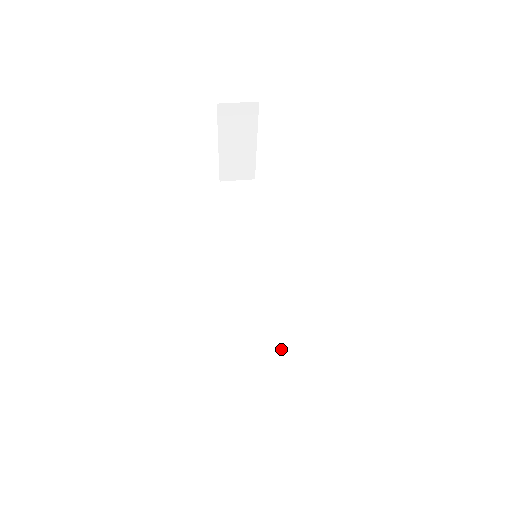
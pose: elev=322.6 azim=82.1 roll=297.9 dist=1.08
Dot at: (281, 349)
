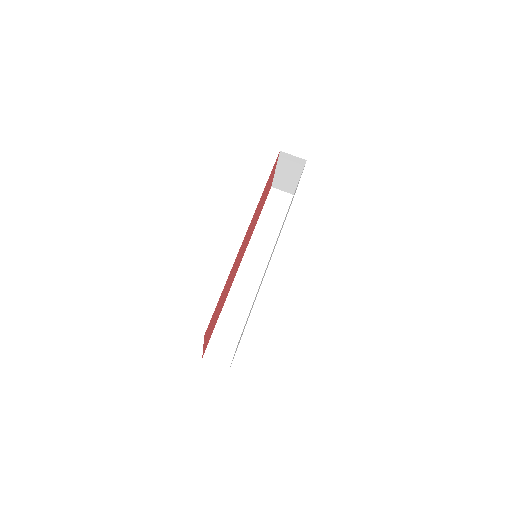
Dot at: (248, 311)
